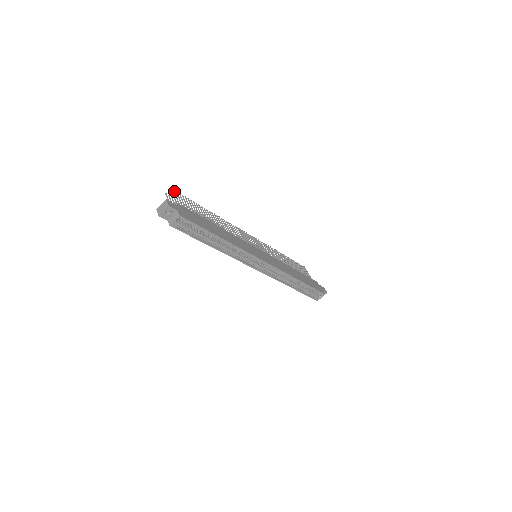
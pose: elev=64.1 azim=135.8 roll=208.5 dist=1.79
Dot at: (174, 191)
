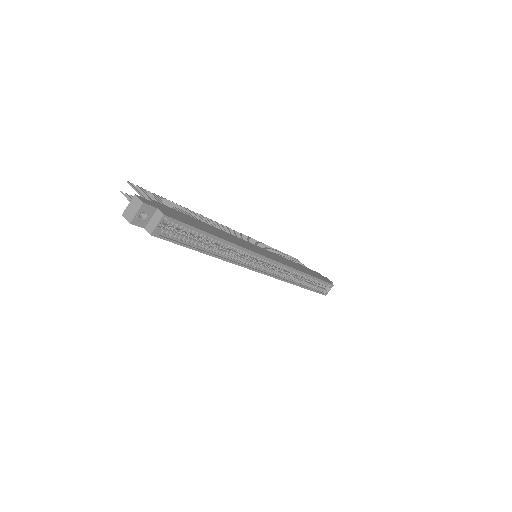
Dot at: (134, 185)
